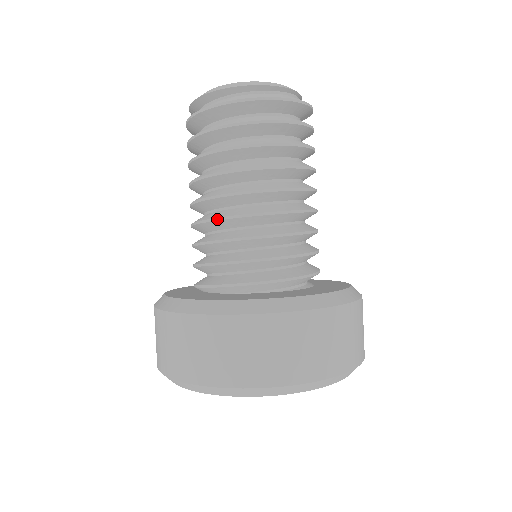
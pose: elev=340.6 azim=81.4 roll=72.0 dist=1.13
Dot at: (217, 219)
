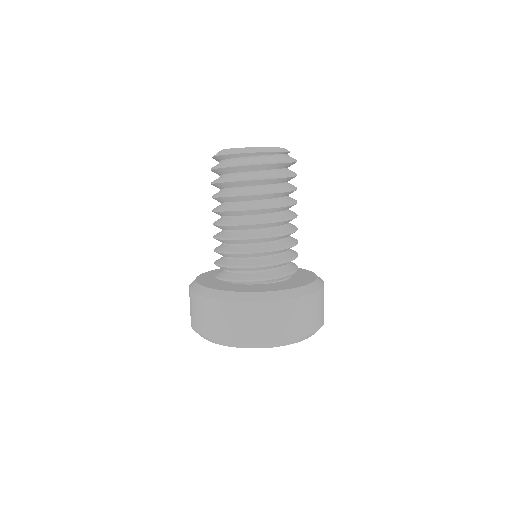
Dot at: (253, 238)
